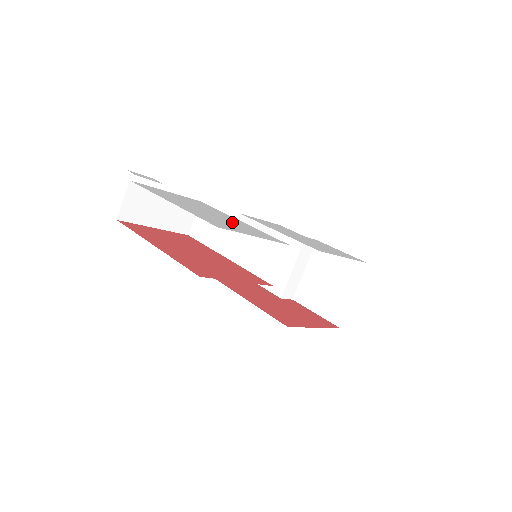
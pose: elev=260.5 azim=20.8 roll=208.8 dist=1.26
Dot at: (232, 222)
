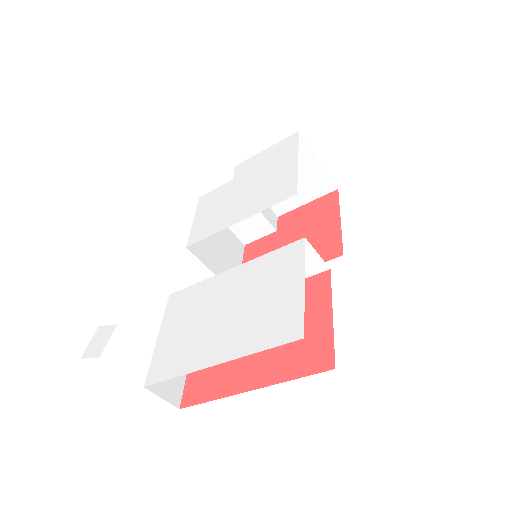
Dot at: (252, 291)
